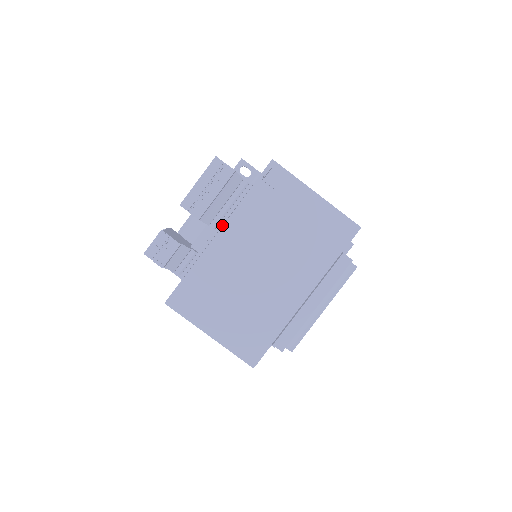
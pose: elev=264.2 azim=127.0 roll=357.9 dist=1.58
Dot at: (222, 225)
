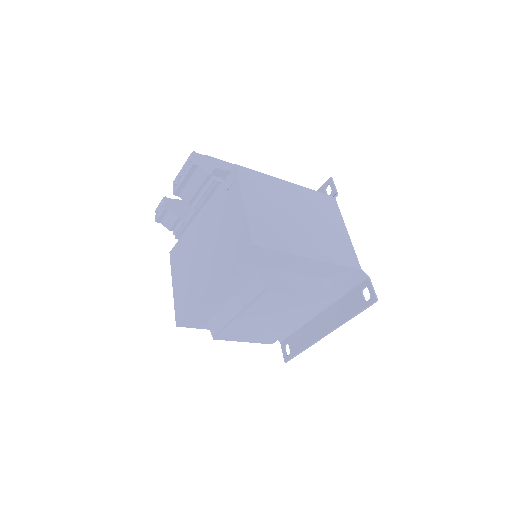
Dot at: (198, 208)
